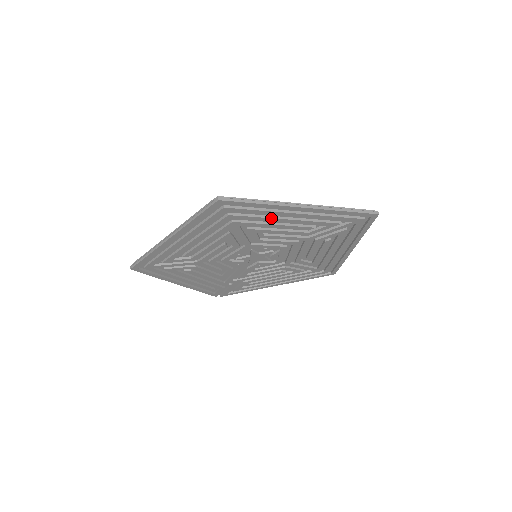
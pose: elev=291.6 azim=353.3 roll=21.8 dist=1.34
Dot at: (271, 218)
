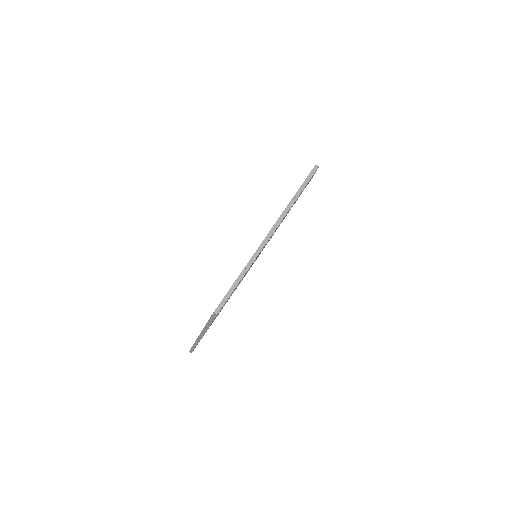
Dot at: occluded
